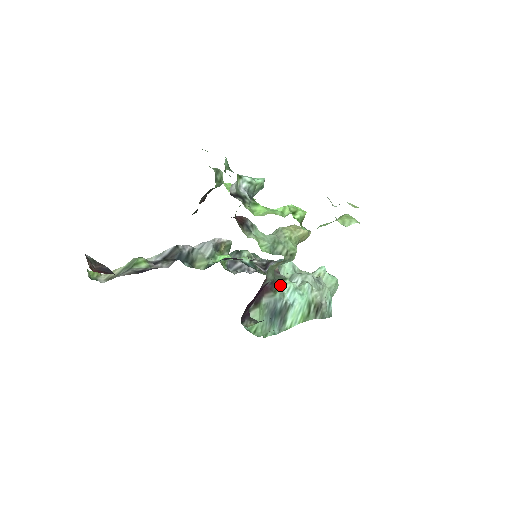
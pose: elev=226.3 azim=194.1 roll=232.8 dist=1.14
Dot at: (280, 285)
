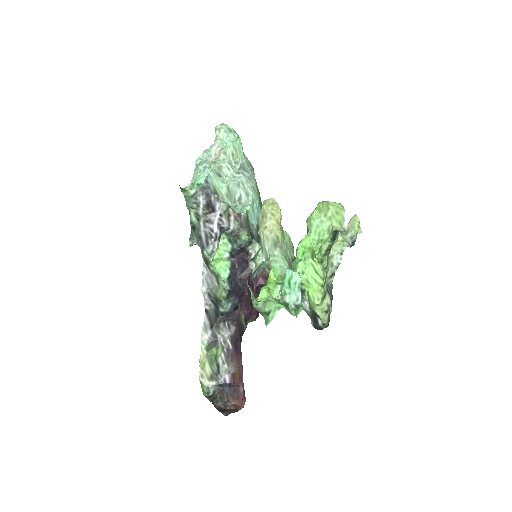
Dot at: (249, 225)
